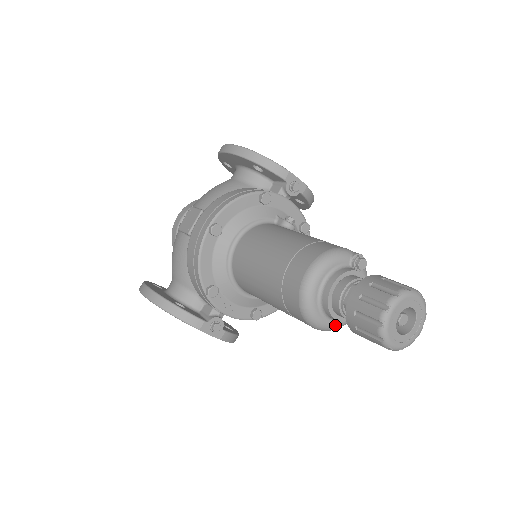
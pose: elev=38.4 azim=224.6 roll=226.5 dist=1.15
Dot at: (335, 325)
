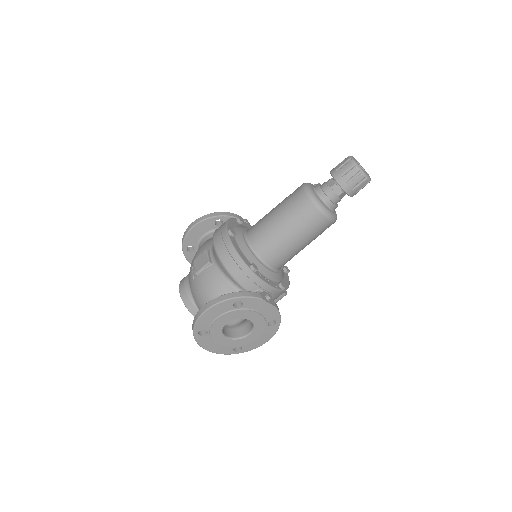
Dot at: (334, 214)
